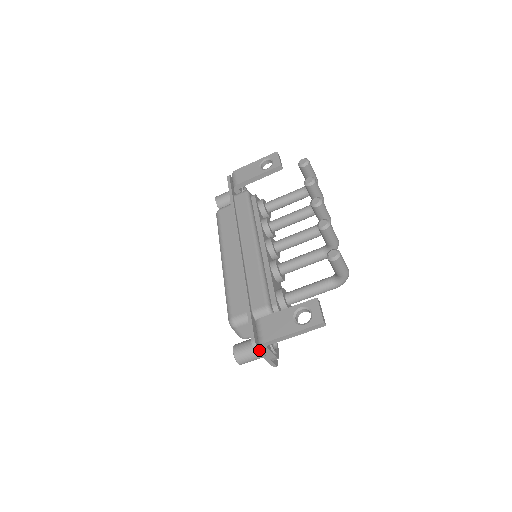
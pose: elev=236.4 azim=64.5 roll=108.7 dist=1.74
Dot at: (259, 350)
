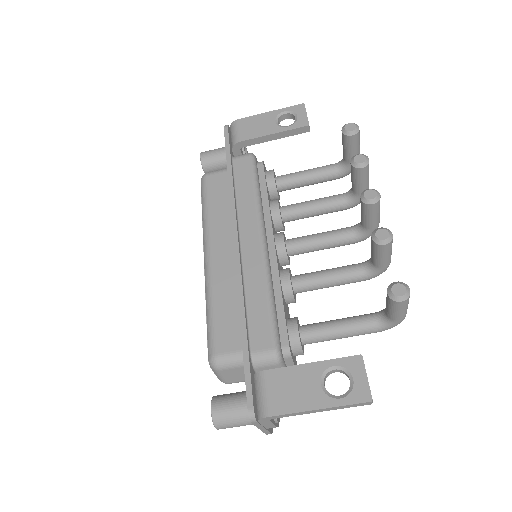
Dot at: (257, 422)
